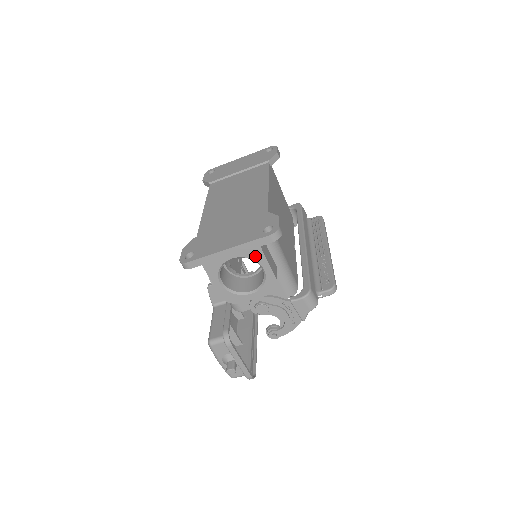
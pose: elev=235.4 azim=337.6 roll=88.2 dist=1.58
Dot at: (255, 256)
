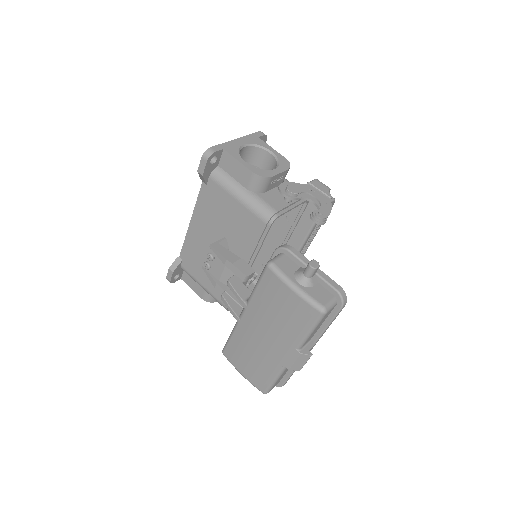
Dot at: (259, 143)
